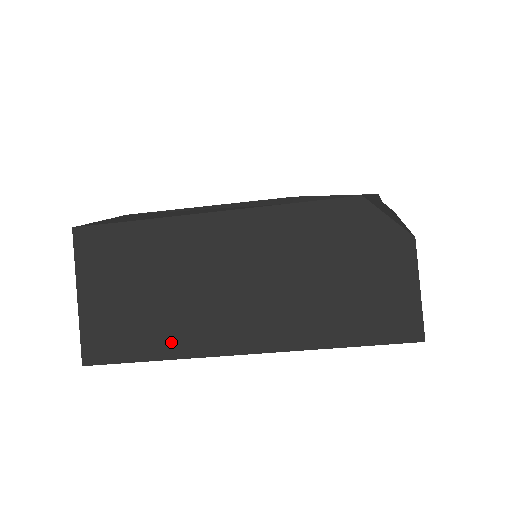
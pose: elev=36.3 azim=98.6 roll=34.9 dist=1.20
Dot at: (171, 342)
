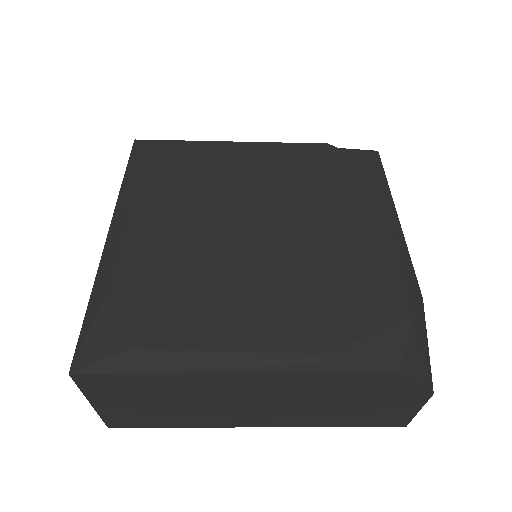
Dot at: (190, 422)
